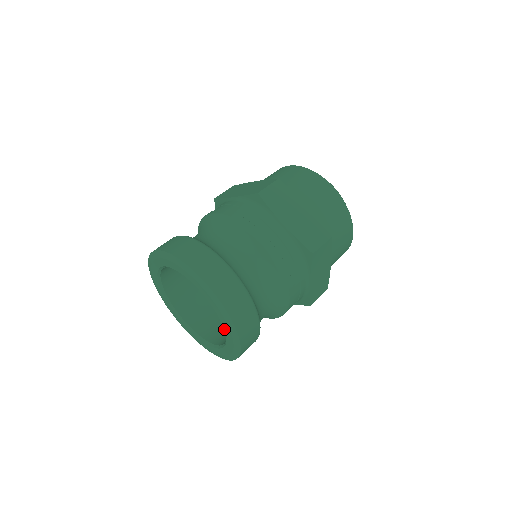
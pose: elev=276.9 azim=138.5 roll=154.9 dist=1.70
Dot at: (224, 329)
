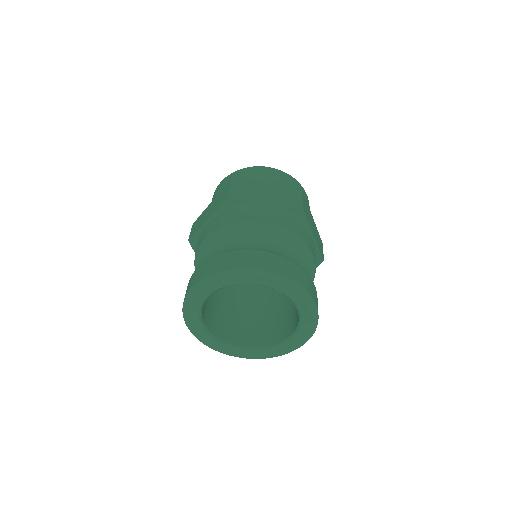
Dot at: (294, 303)
